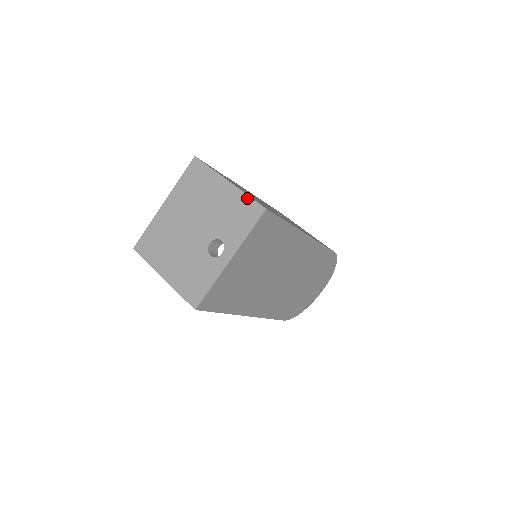
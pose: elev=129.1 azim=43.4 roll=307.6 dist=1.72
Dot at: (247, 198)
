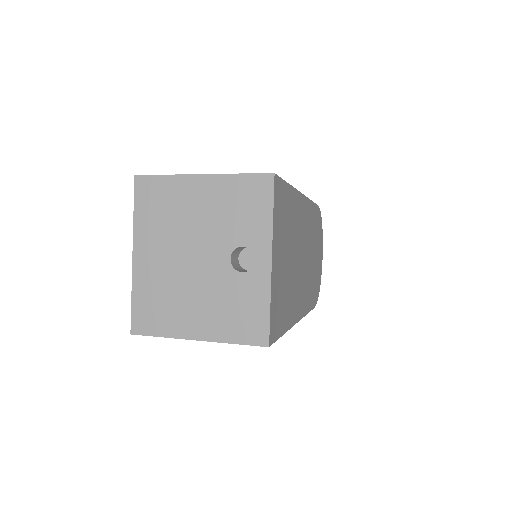
Dot at: (240, 177)
